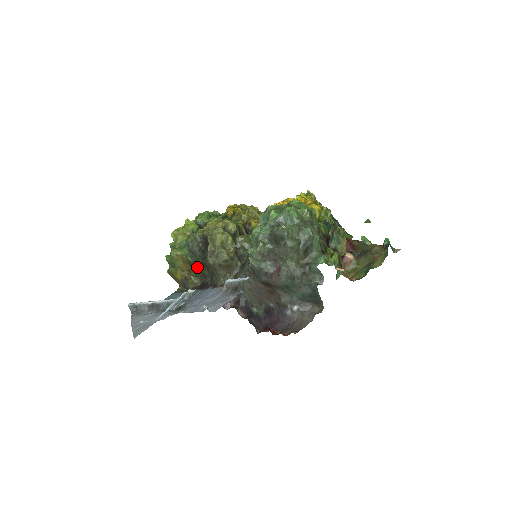
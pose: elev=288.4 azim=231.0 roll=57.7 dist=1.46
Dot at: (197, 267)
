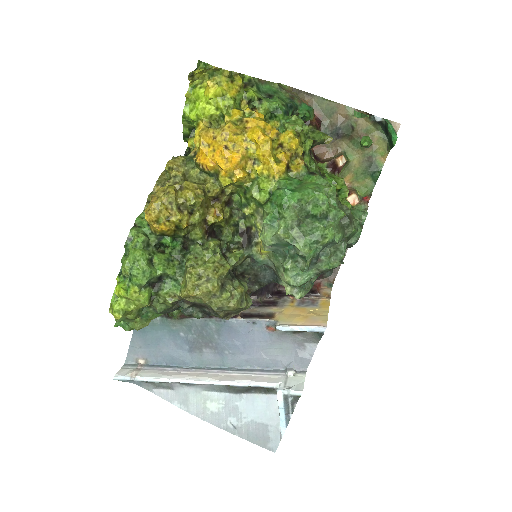
Dot at: (192, 316)
